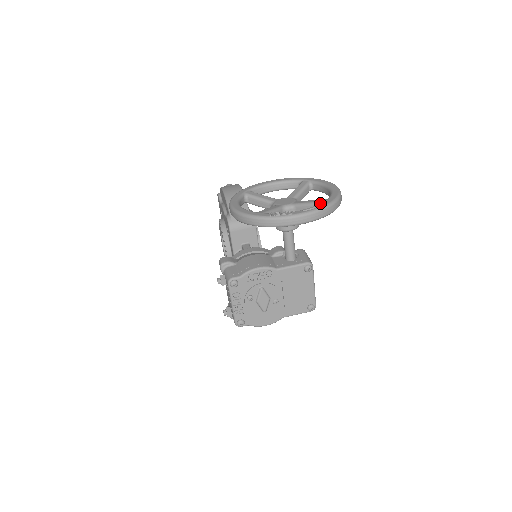
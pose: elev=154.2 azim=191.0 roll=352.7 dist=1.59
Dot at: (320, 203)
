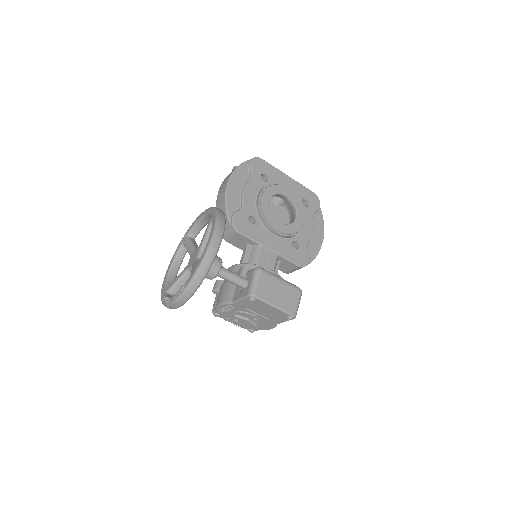
Dot at: occluded
